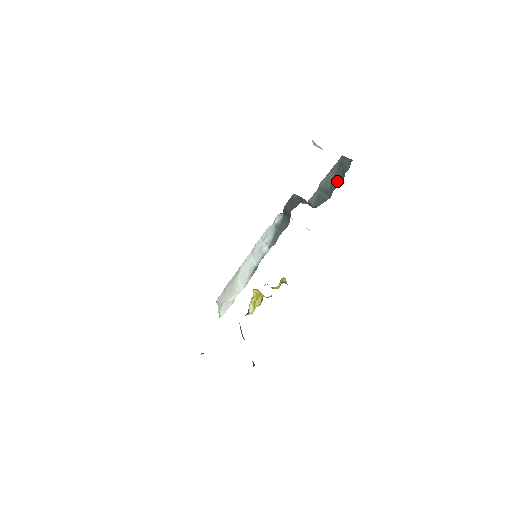
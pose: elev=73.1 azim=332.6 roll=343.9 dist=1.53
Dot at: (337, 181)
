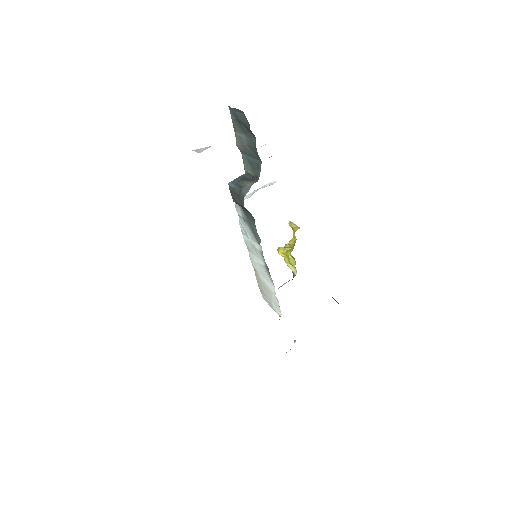
Dot at: (251, 141)
